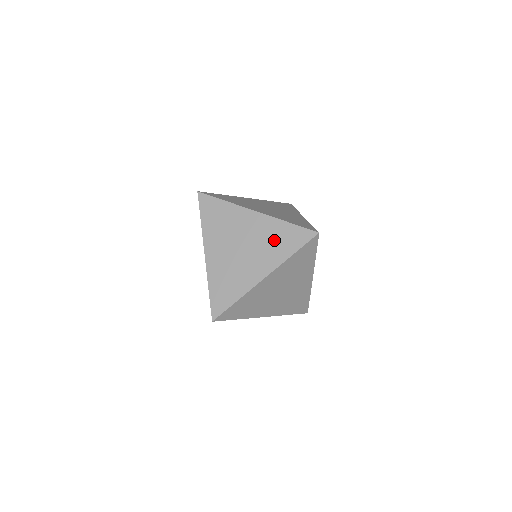
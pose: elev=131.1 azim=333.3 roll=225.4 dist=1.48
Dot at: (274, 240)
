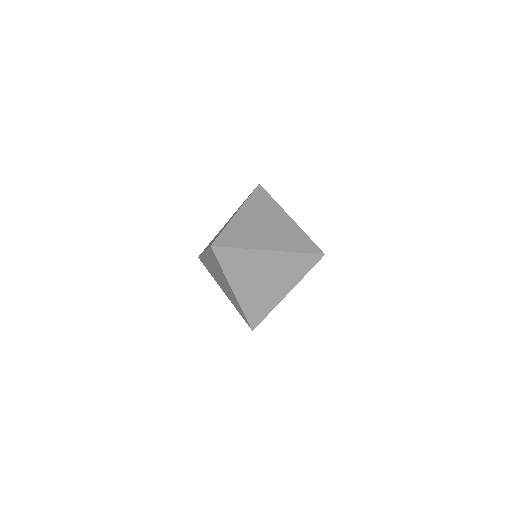
Dot at: (290, 268)
